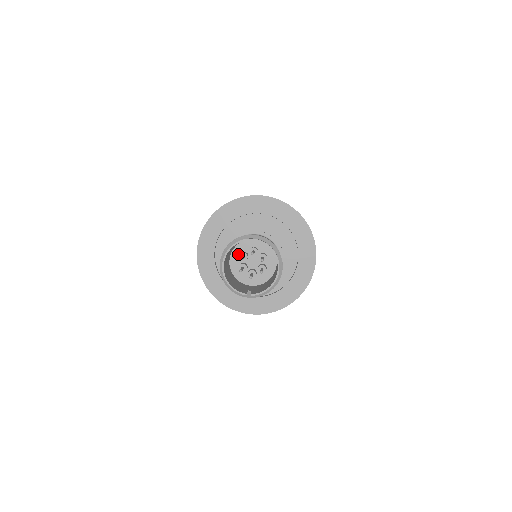
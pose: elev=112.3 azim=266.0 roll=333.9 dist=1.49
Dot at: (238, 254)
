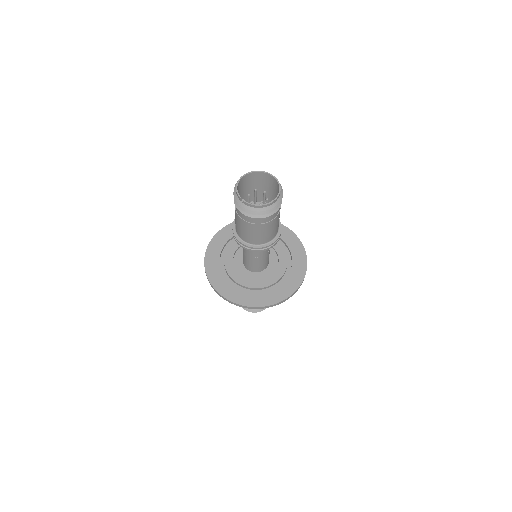
Dot at: occluded
